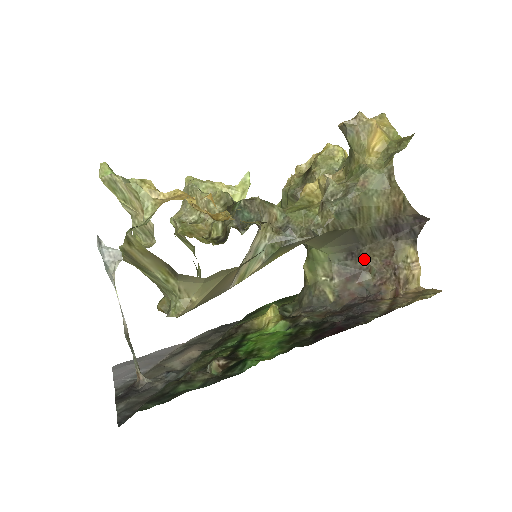
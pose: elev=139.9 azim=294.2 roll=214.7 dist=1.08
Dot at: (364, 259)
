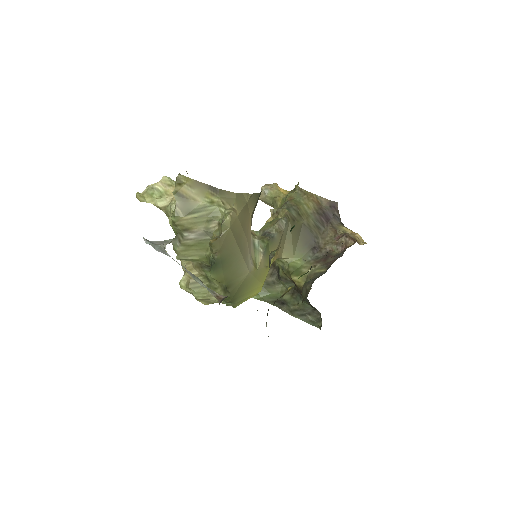
Dot at: (324, 247)
